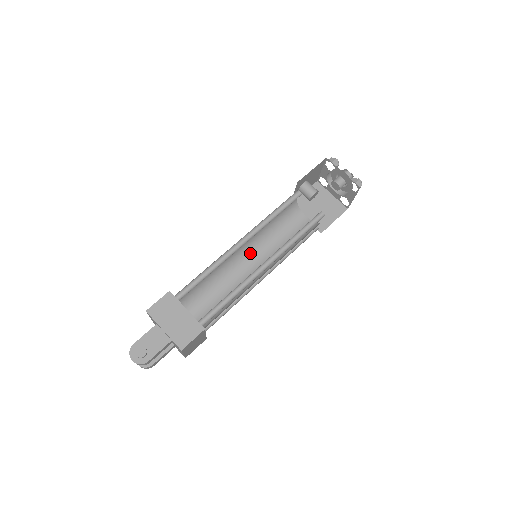
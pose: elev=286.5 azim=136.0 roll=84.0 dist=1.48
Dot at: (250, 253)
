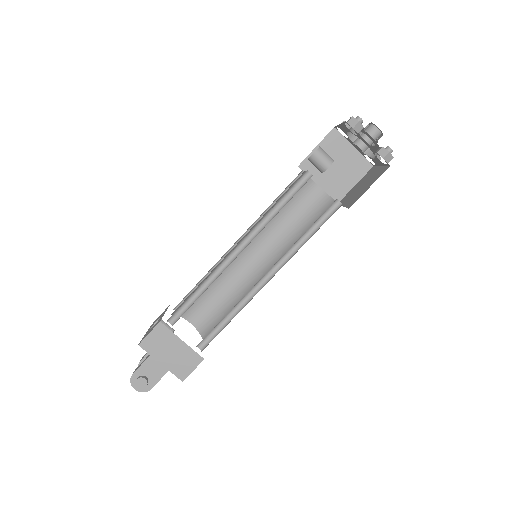
Dot at: occluded
